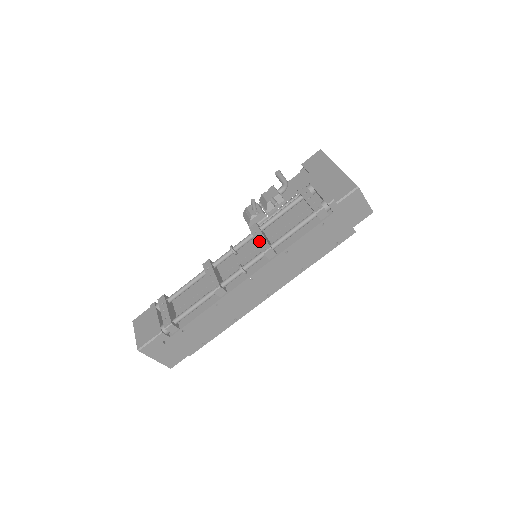
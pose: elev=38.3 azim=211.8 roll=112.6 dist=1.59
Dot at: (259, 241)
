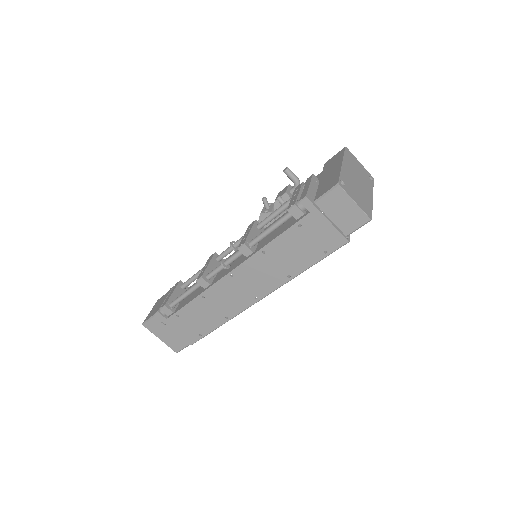
Dot at: (244, 237)
